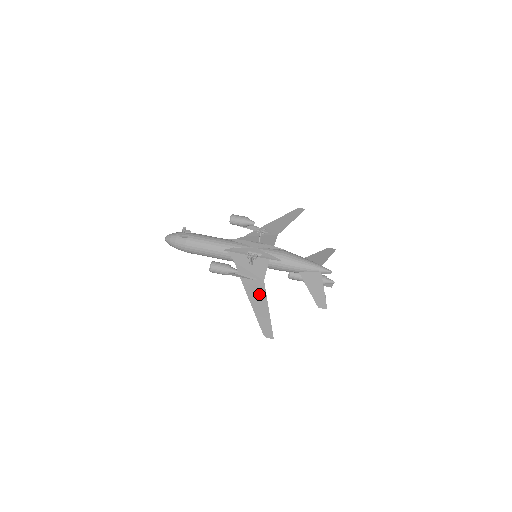
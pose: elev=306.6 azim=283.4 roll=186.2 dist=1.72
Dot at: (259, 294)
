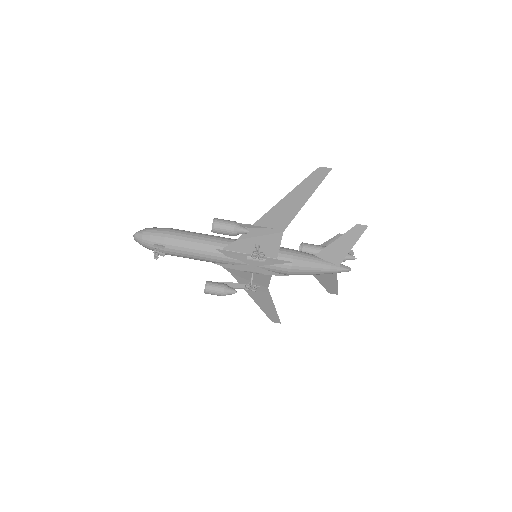
Dot at: (264, 297)
